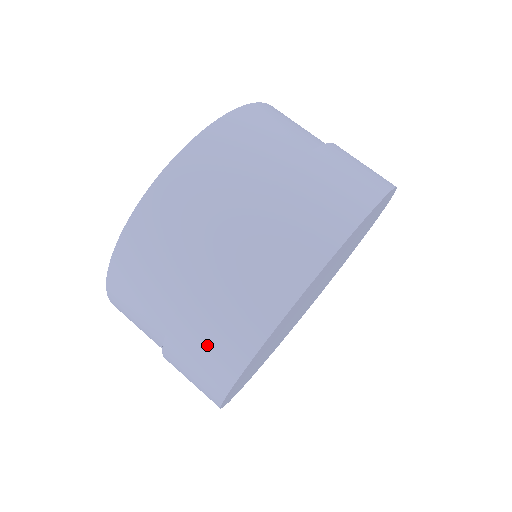
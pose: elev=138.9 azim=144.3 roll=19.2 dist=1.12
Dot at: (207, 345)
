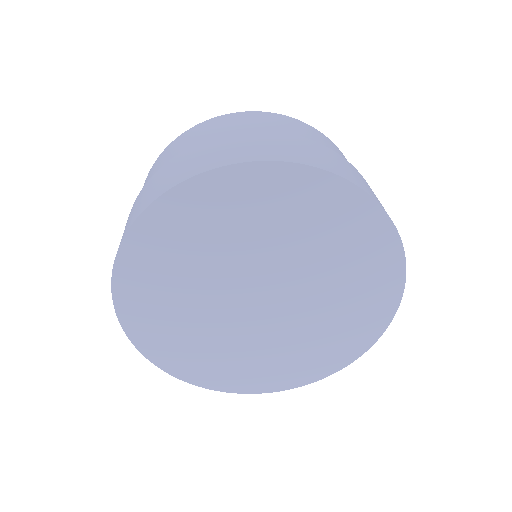
Dot at: occluded
